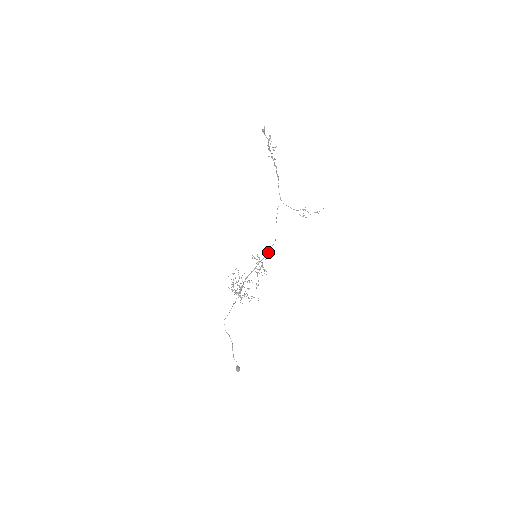
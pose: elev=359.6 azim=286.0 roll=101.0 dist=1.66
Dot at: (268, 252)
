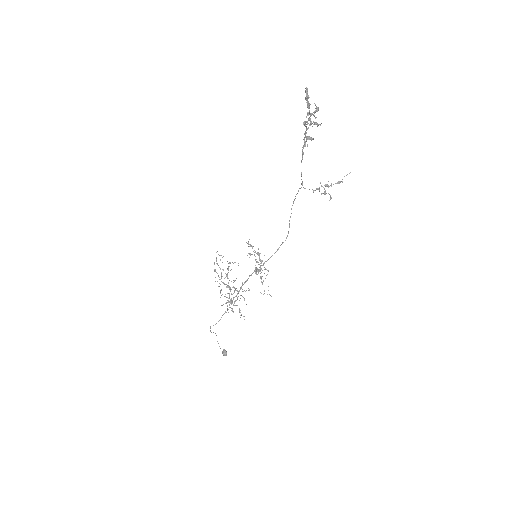
Dot at: (276, 251)
